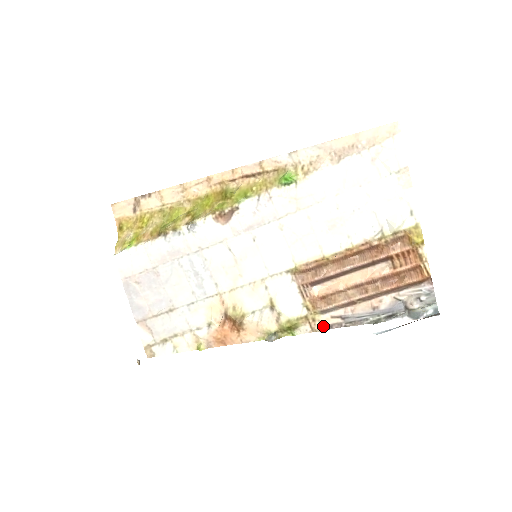
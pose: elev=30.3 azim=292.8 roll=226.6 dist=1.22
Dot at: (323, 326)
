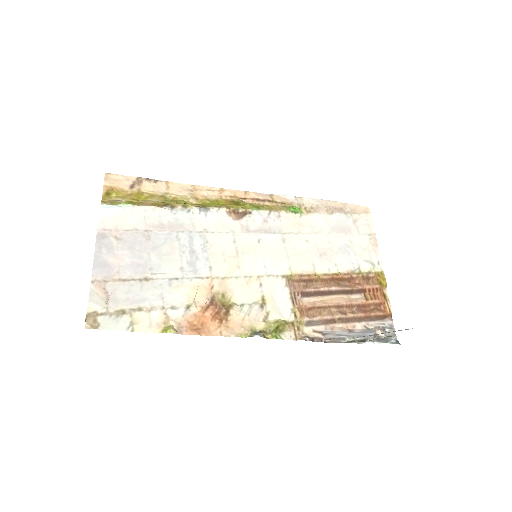
Dot at: (307, 336)
